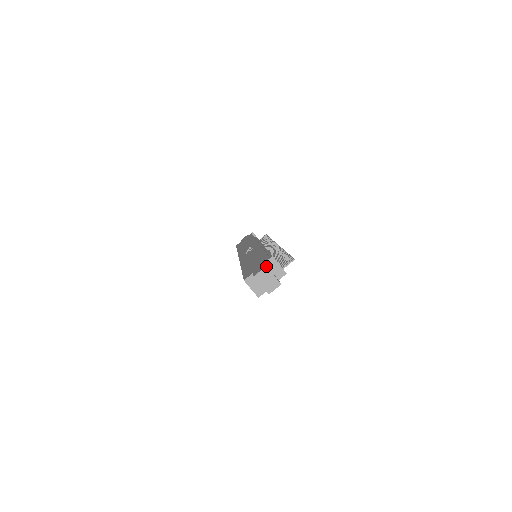
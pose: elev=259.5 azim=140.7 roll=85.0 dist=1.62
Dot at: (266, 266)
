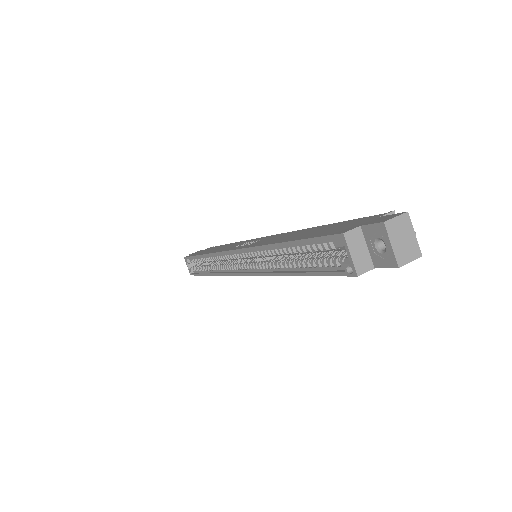
Dot at: occluded
